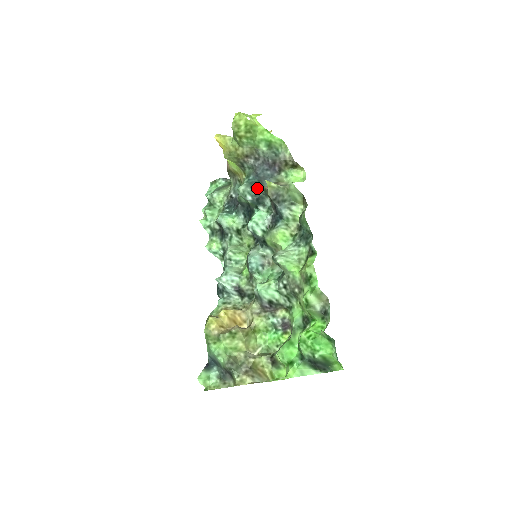
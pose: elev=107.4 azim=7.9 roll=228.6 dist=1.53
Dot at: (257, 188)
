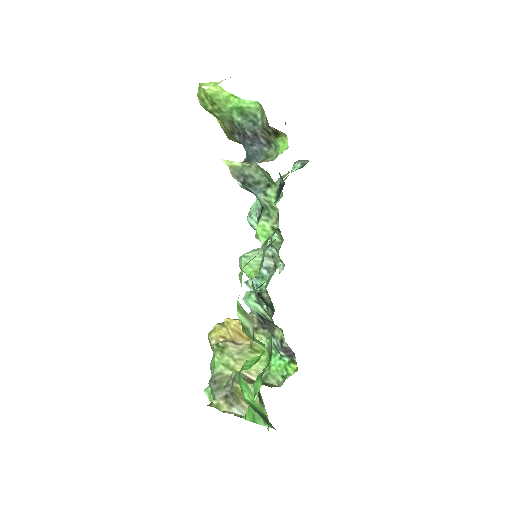
Dot at: occluded
